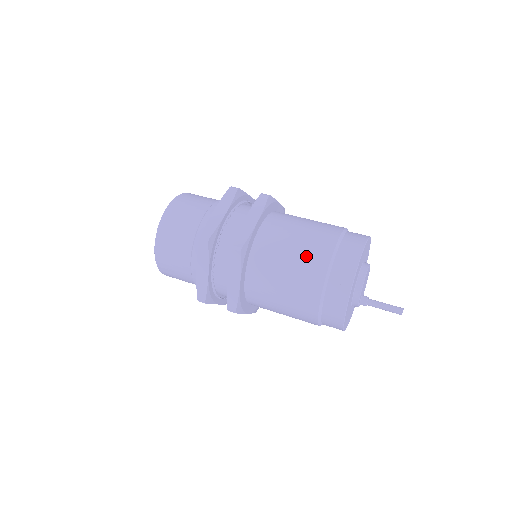
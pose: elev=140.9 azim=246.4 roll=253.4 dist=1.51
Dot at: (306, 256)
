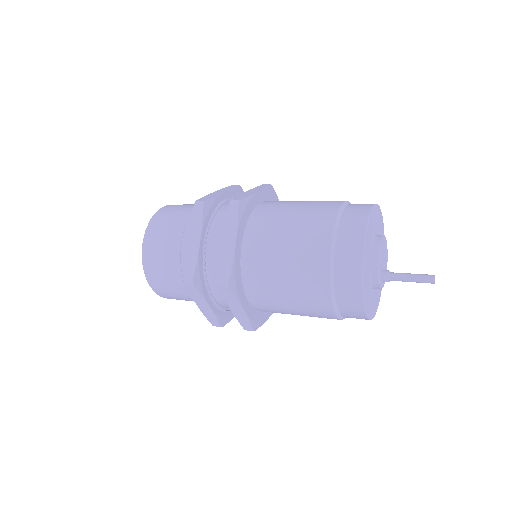
Dot at: (312, 210)
